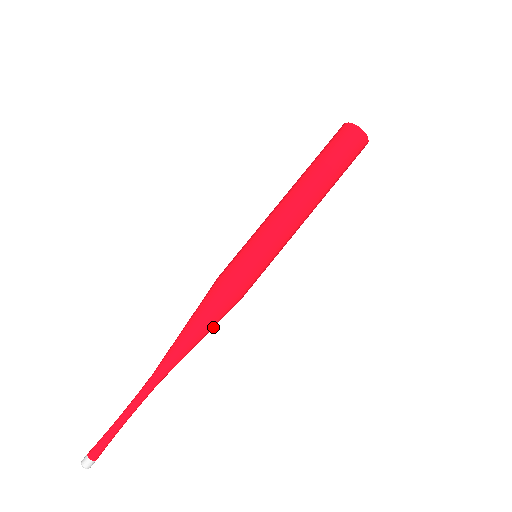
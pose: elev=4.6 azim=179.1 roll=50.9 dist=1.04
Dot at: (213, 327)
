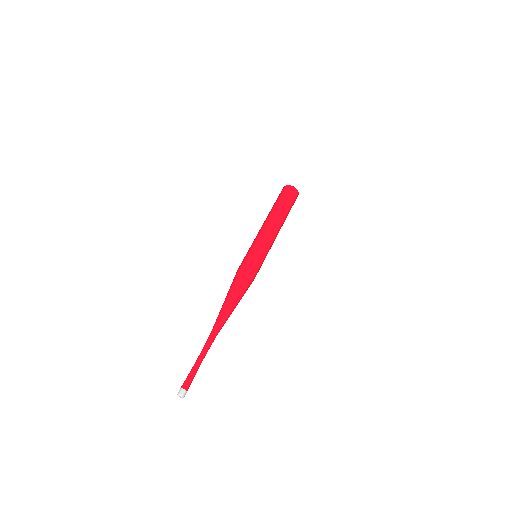
Dot at: occluded
